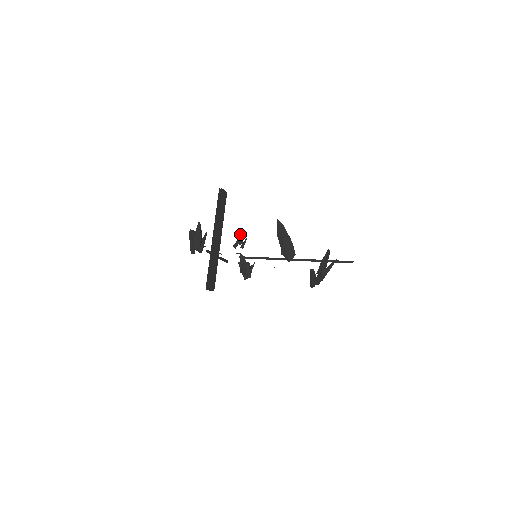
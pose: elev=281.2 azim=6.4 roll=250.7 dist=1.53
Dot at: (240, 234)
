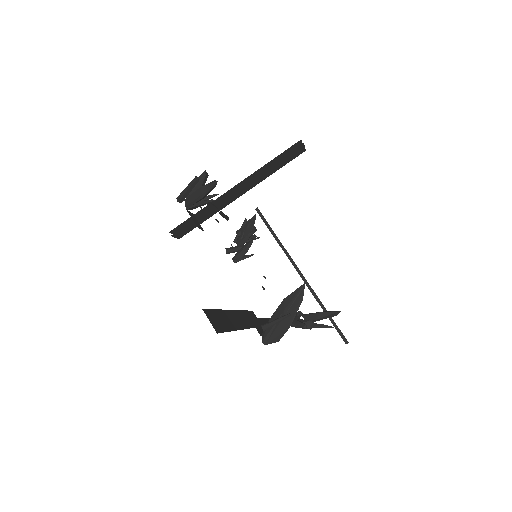
Dot at: (250, 243)
